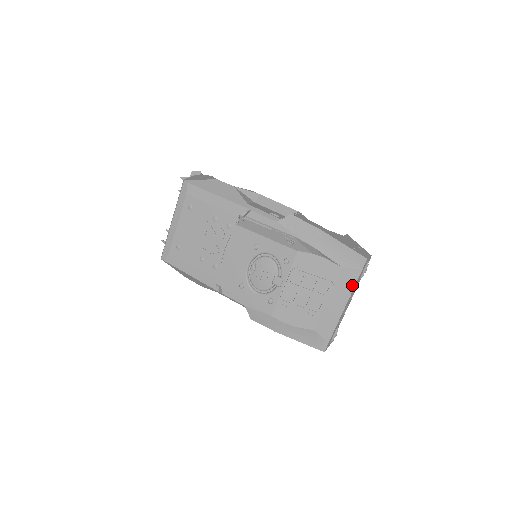
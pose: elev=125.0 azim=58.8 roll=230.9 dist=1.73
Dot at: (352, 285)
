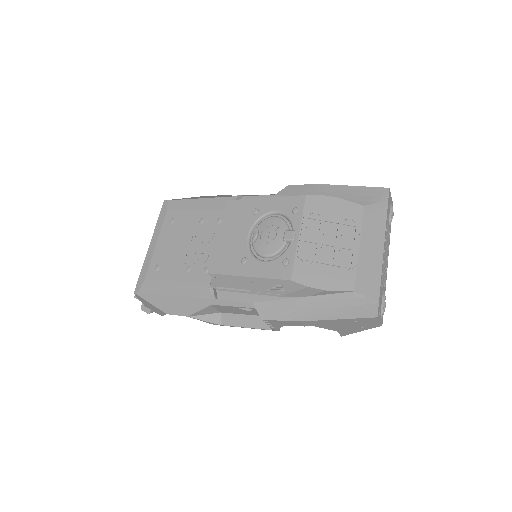
Dot at: (383, 220)
